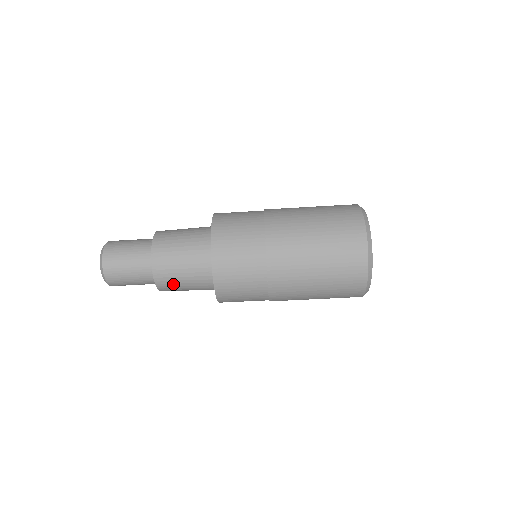
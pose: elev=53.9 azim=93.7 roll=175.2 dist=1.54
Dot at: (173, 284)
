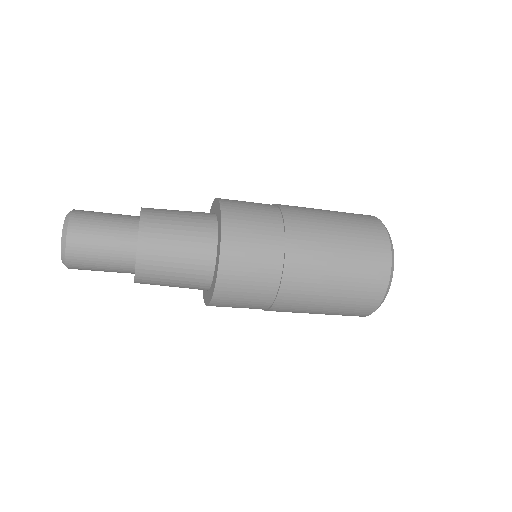
Dot at: (157, 284)
